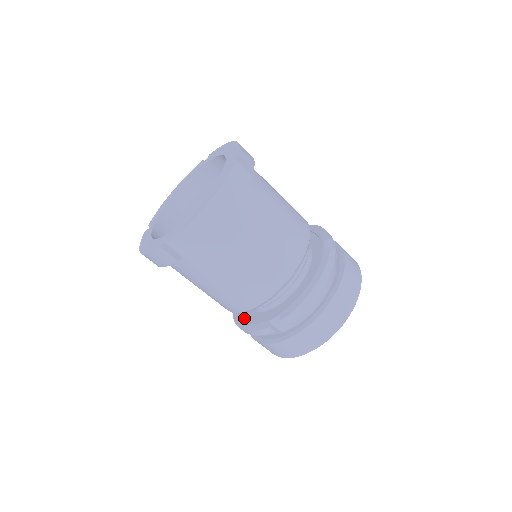
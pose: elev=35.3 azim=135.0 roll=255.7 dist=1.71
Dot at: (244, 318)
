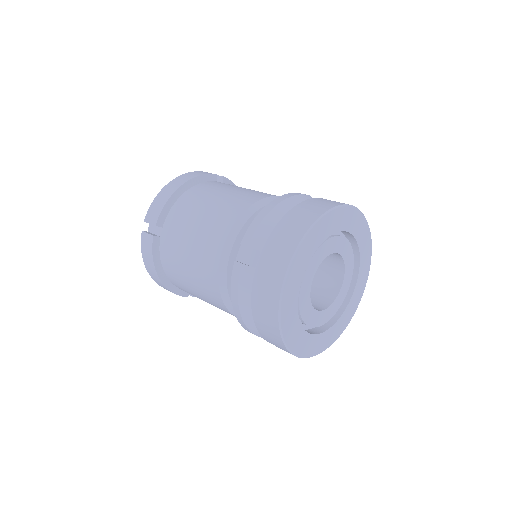
Dot at: occluded
